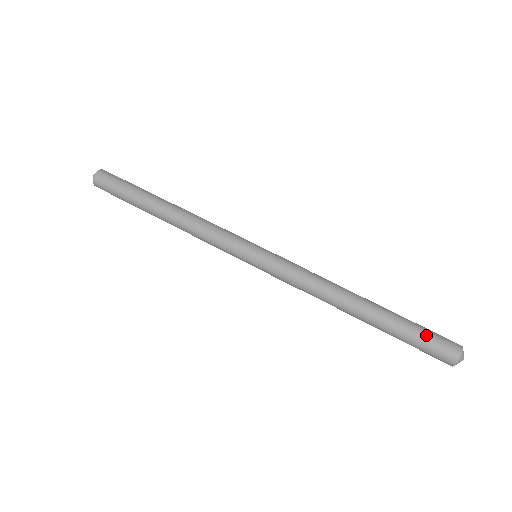
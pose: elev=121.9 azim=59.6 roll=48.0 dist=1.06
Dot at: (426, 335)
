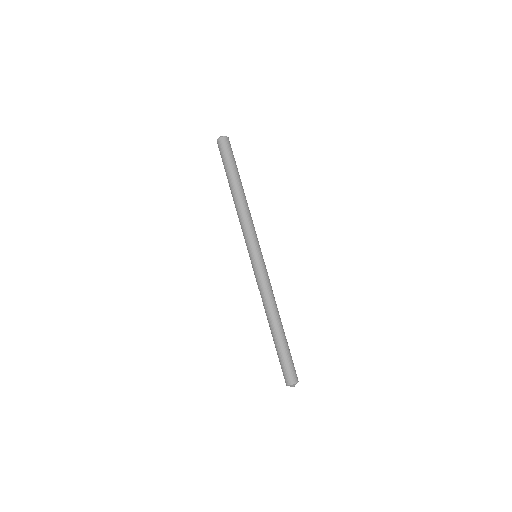
Dot at: (287, 364)
